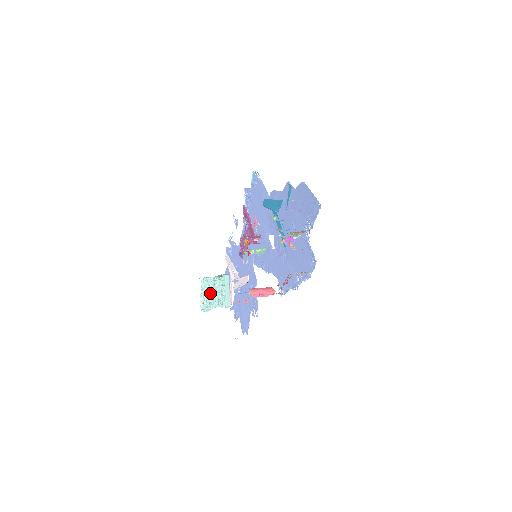
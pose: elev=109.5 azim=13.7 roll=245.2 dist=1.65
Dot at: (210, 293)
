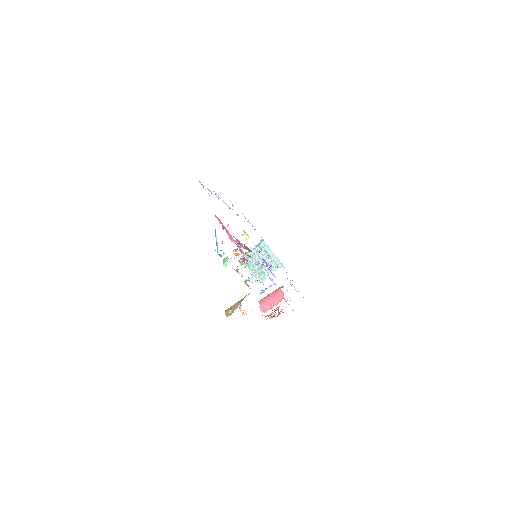
Dot at: (257, 266)
